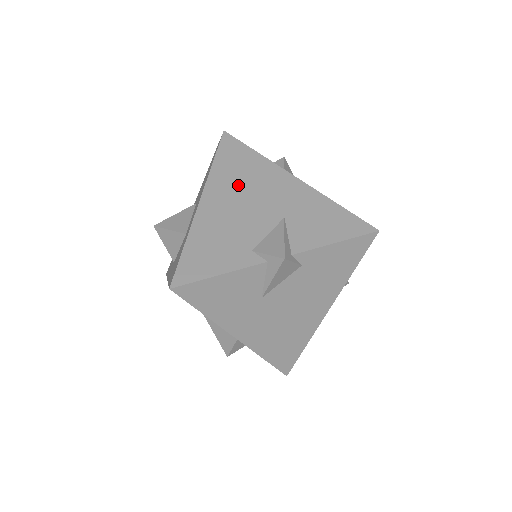
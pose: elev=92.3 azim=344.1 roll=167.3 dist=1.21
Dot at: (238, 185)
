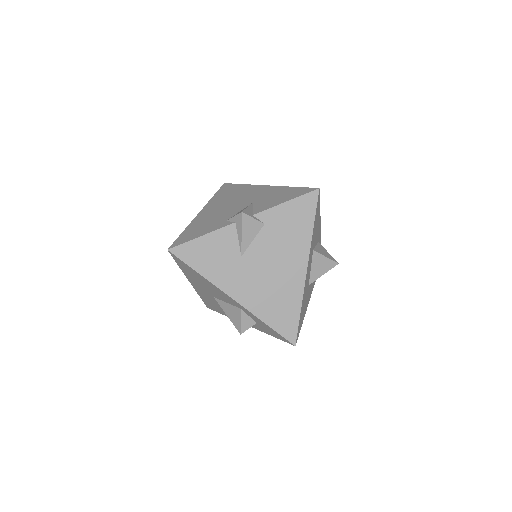
Dot at: (226, 200)
